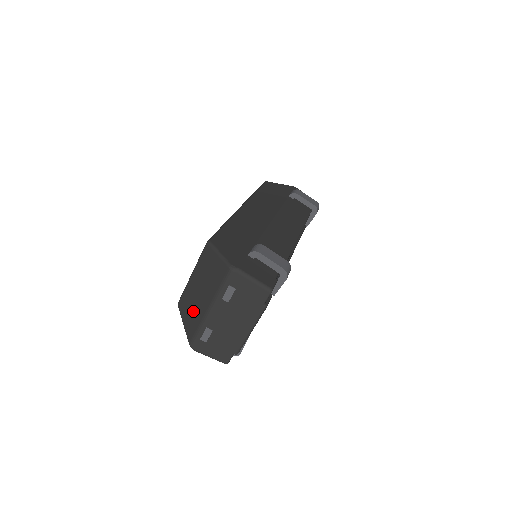
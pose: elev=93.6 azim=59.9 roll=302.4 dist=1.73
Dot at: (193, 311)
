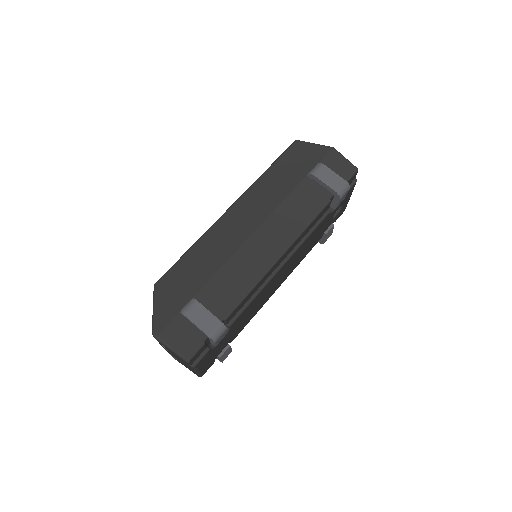
Dot at: occluded
